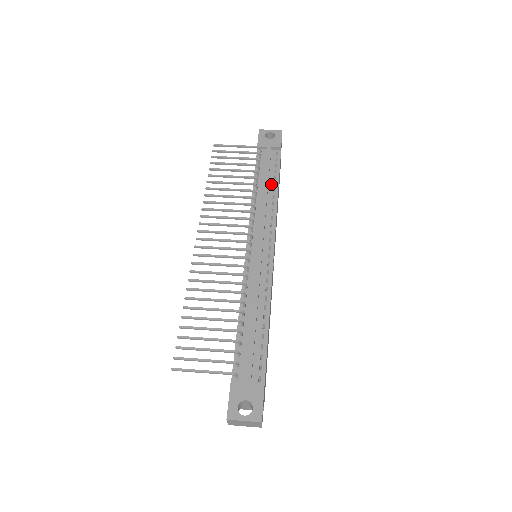
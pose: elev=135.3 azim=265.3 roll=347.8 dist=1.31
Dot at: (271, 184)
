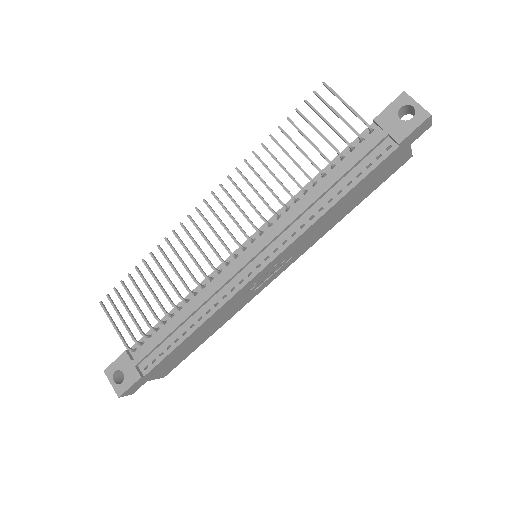
Dot at: (336, 189)
